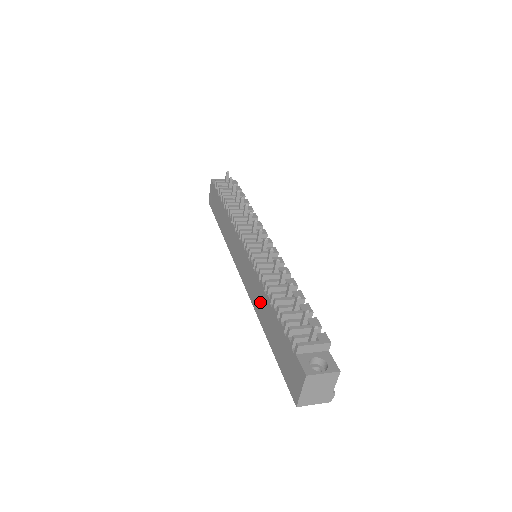
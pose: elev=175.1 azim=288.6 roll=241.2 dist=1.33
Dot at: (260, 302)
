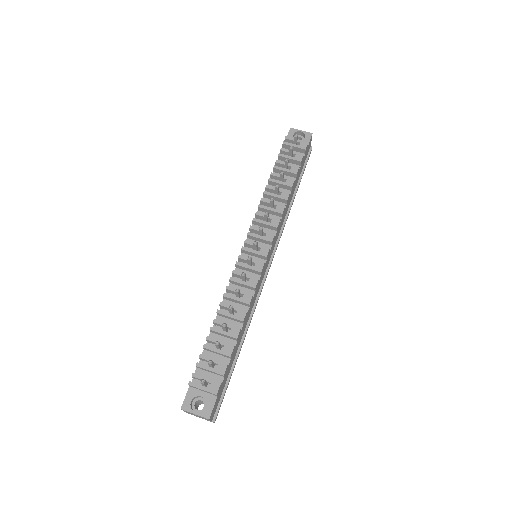
Dot at: occluded
